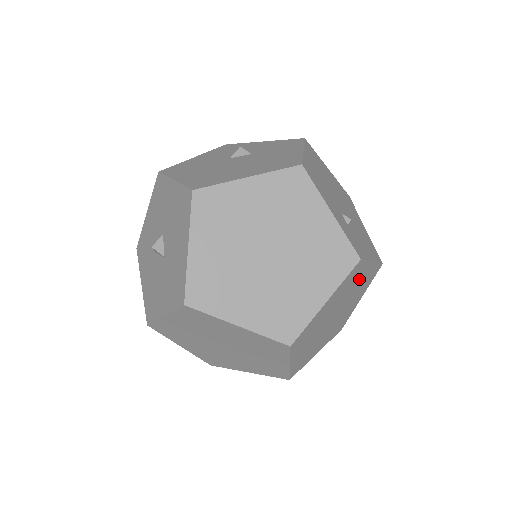
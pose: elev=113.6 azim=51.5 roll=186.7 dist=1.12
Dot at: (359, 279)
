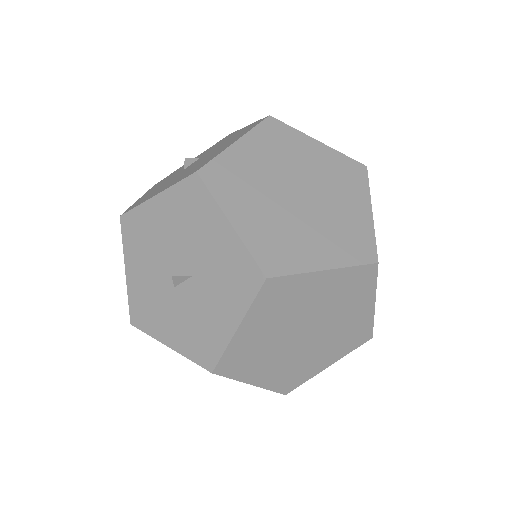
Dot at: occluded
